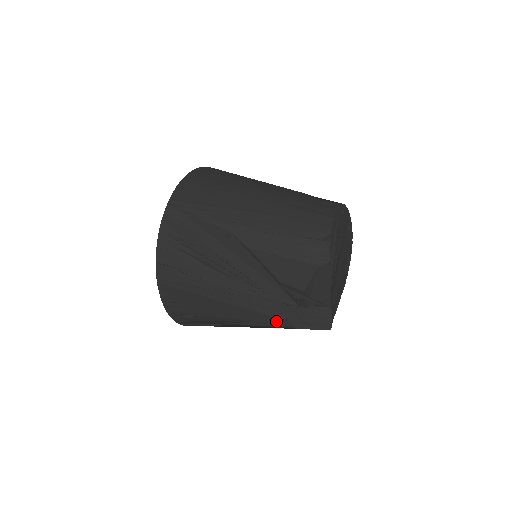
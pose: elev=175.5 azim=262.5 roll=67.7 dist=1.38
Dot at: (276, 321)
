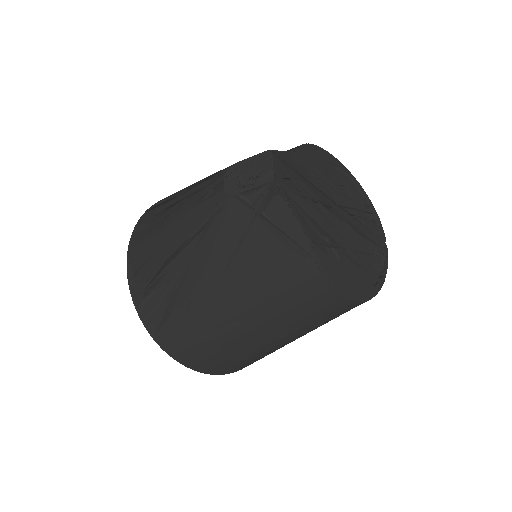
Dot at: (213, 202)
